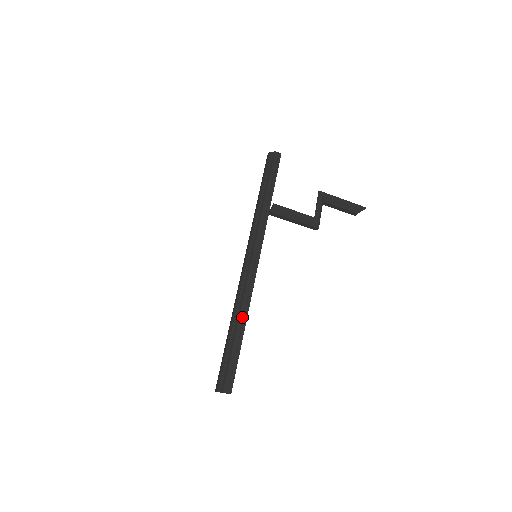
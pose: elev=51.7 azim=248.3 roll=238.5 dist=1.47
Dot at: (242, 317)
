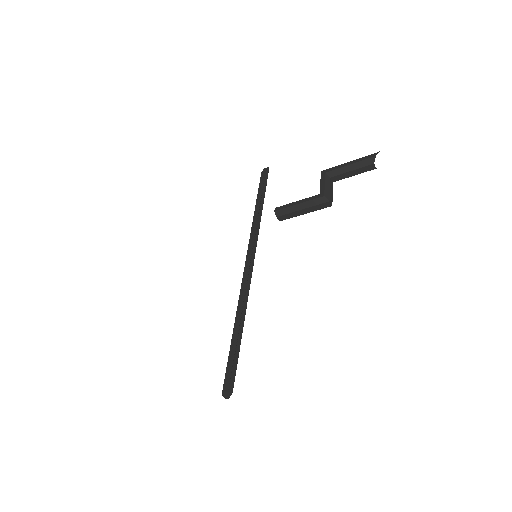
Dot at: (240, 312)
